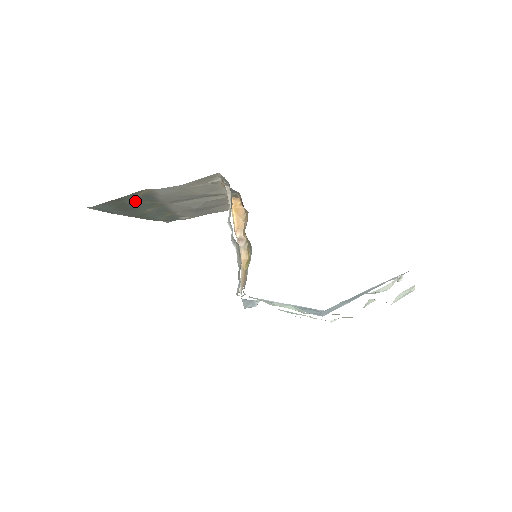
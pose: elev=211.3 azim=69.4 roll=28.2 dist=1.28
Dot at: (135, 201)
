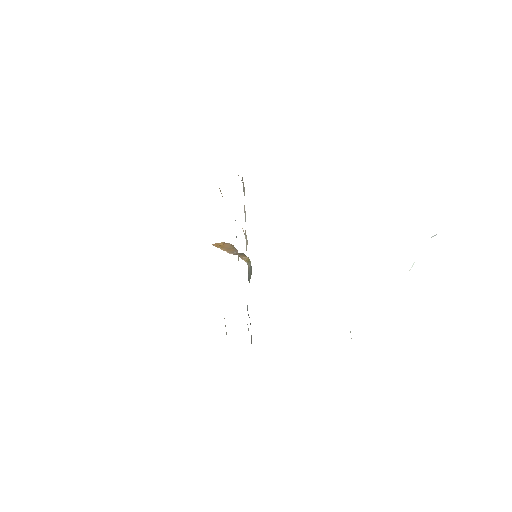
Dot at: occluded
